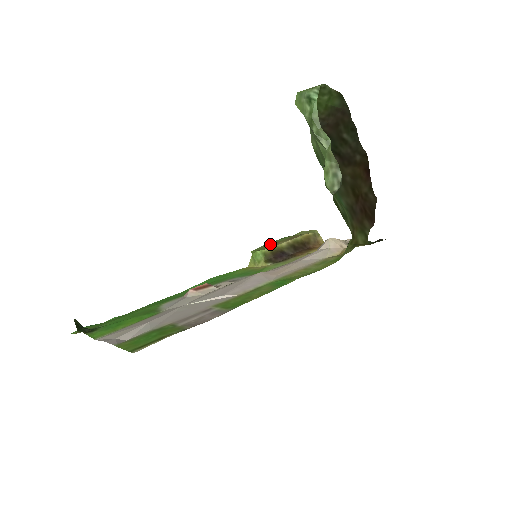
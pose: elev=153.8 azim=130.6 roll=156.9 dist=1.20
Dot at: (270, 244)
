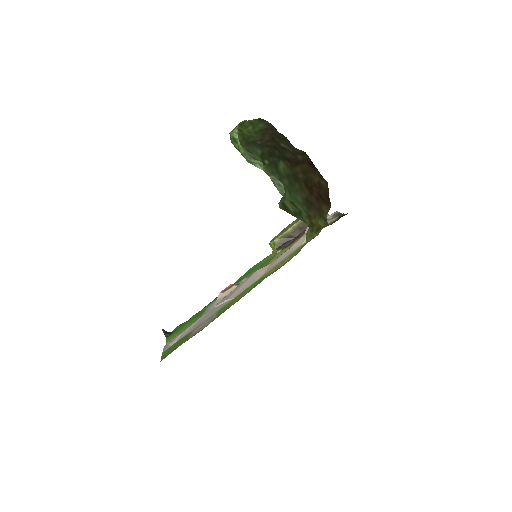
Dot at: (282, 231)
